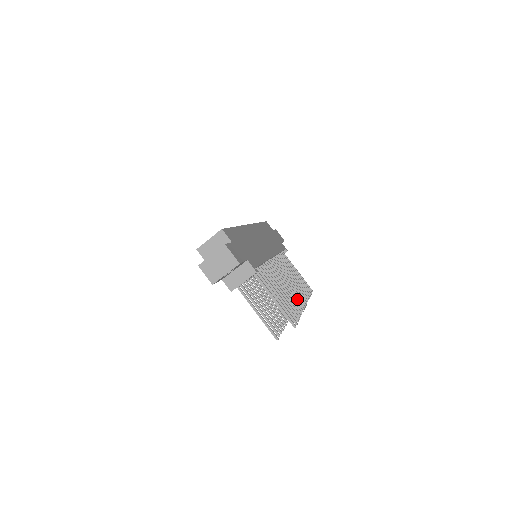
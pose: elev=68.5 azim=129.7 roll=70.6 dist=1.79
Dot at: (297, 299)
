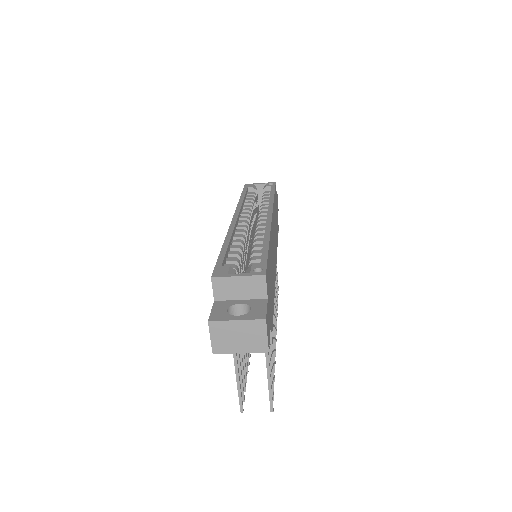
Dot at: occluded
